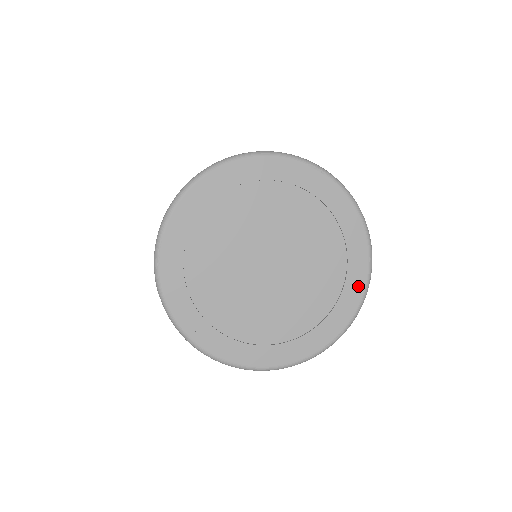
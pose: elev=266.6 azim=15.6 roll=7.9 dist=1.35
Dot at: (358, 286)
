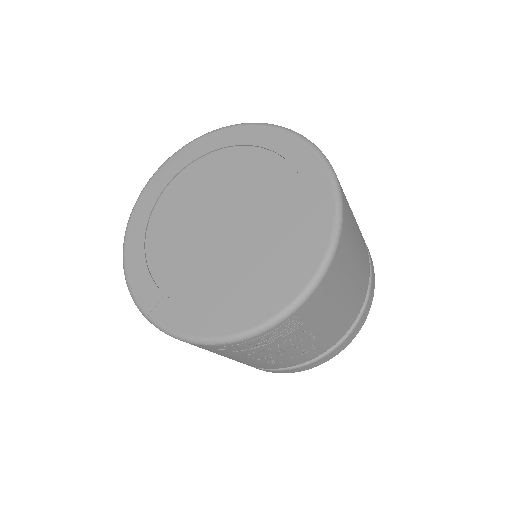
Dot at: (317, 173)
